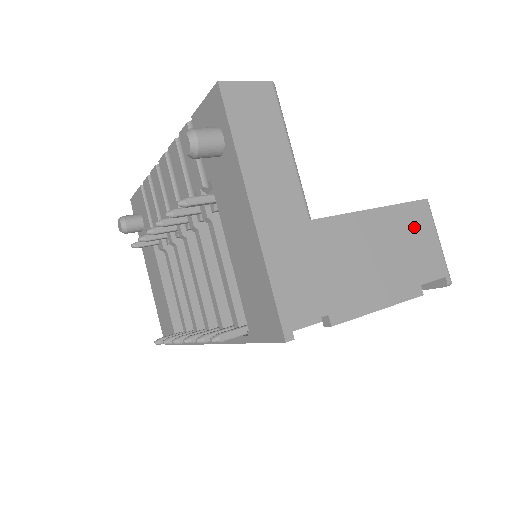
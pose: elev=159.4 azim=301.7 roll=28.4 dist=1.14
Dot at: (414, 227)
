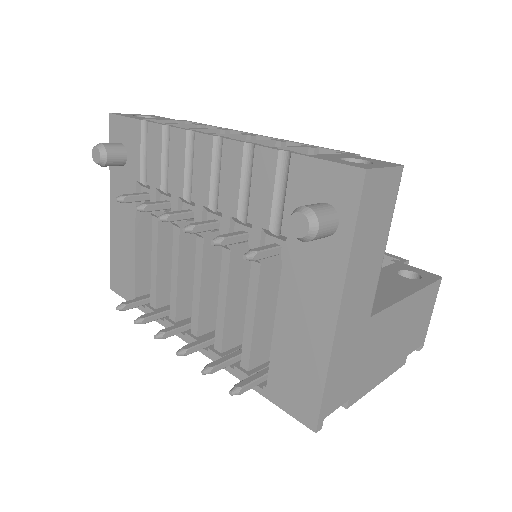
Dot at: (425, 306)
